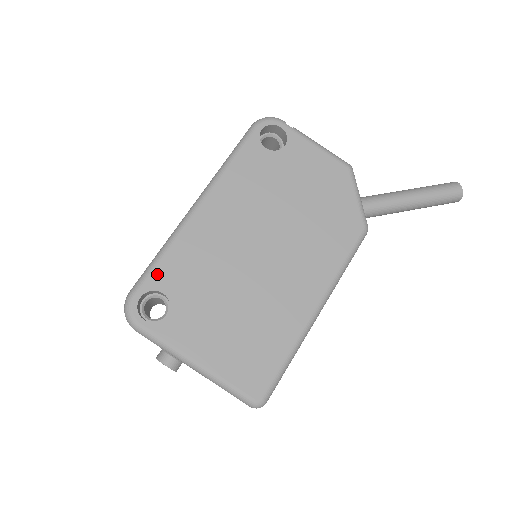
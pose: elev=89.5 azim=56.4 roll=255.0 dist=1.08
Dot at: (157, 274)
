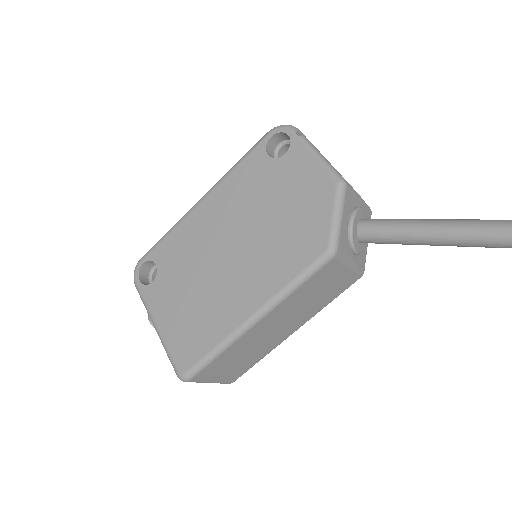
Dot at: (158, 249)
